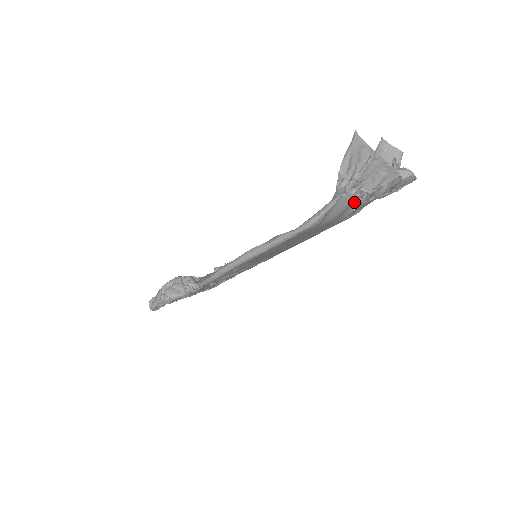
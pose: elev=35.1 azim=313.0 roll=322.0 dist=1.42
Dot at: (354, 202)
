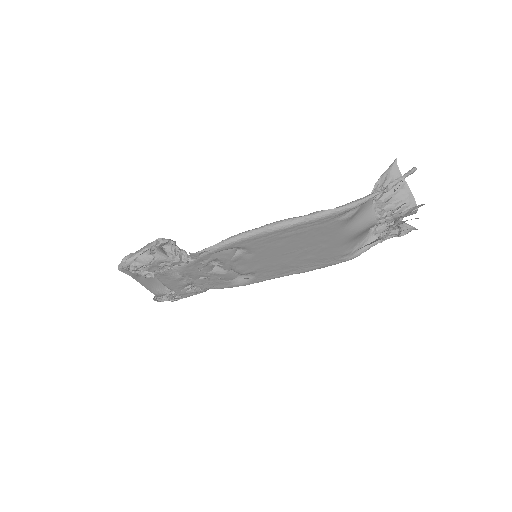
Dot at: (358, 240)
